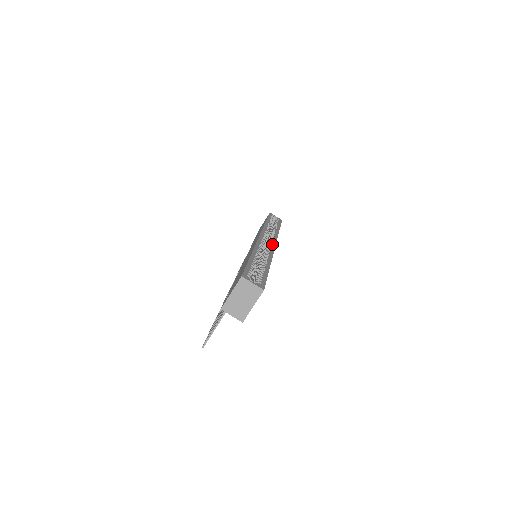
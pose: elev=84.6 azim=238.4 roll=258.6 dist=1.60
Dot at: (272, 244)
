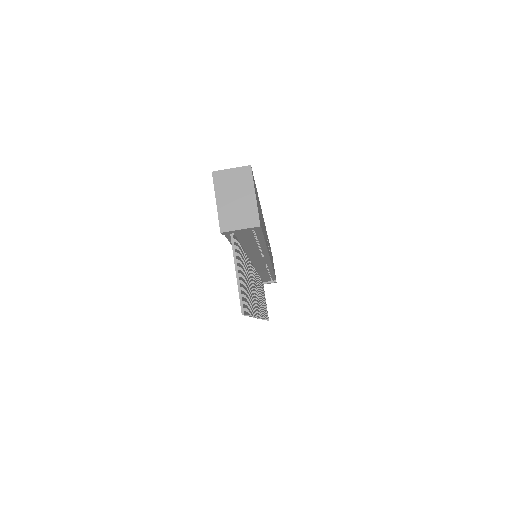
Dot at: occluded
